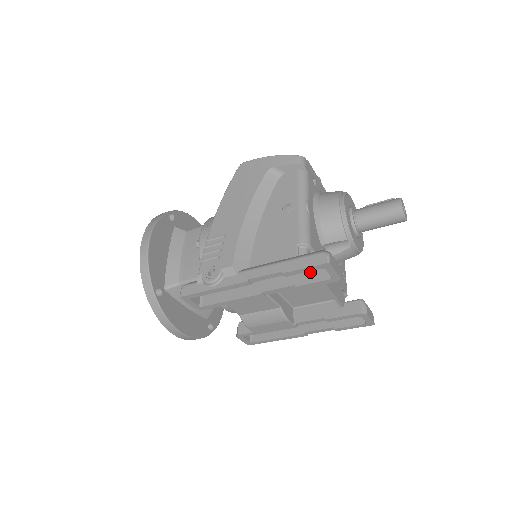
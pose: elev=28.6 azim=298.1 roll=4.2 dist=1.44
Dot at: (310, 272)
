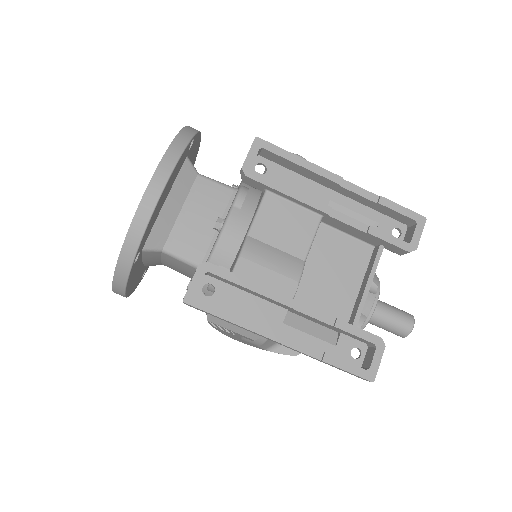
Dot at: occluded
